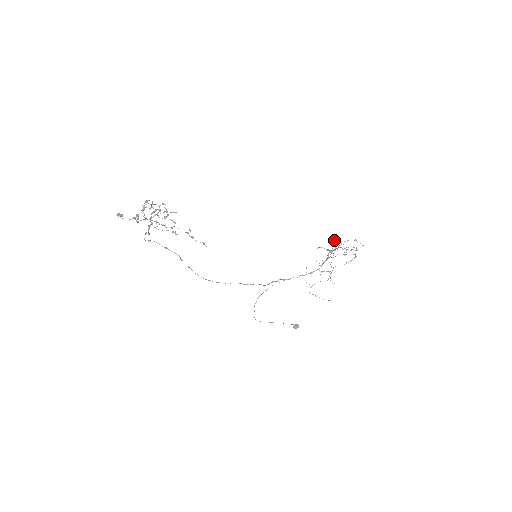
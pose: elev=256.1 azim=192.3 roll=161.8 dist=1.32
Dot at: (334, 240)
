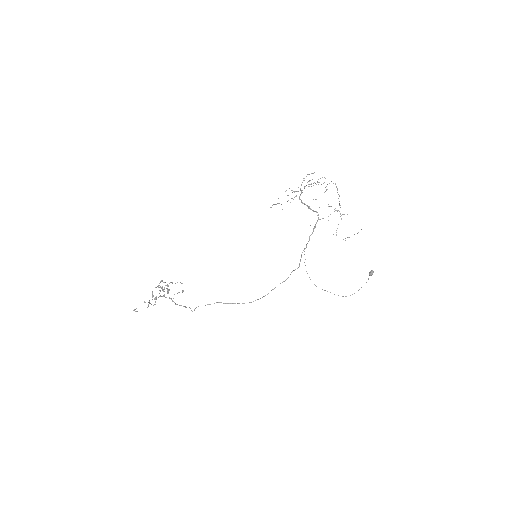
Dot at: occluded
